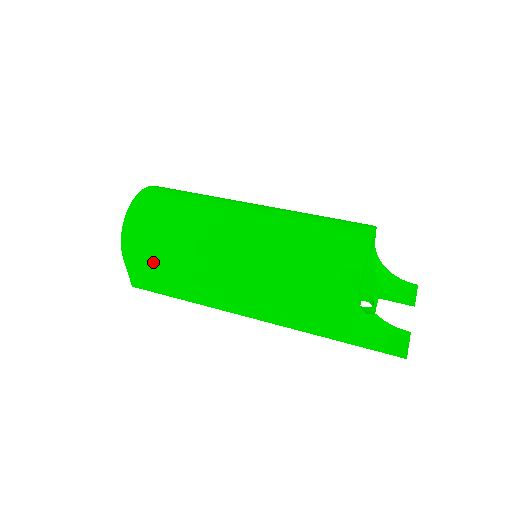
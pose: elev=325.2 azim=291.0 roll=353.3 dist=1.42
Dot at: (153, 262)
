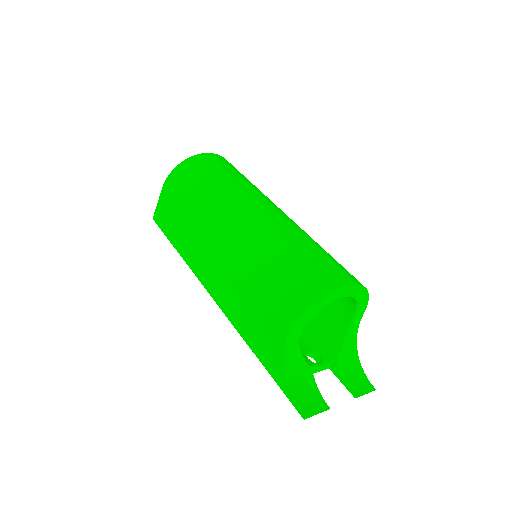
Dot at: (178, 201)
